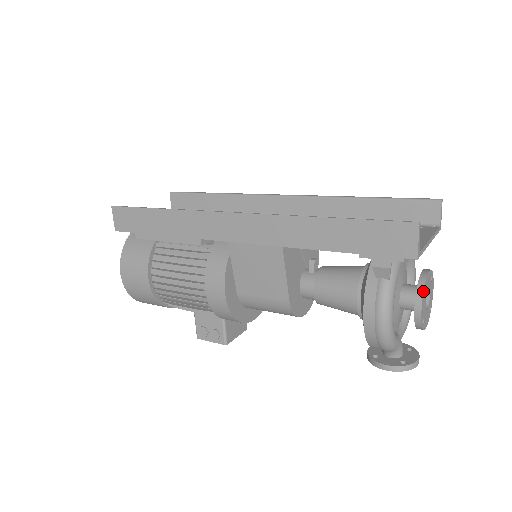
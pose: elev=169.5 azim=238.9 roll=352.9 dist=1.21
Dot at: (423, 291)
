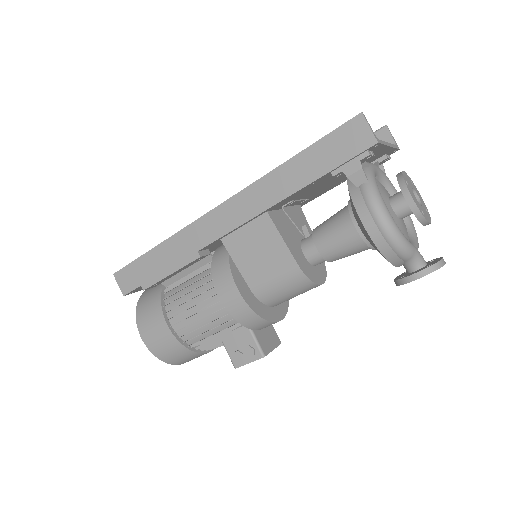
Dot at: (404, 182)
